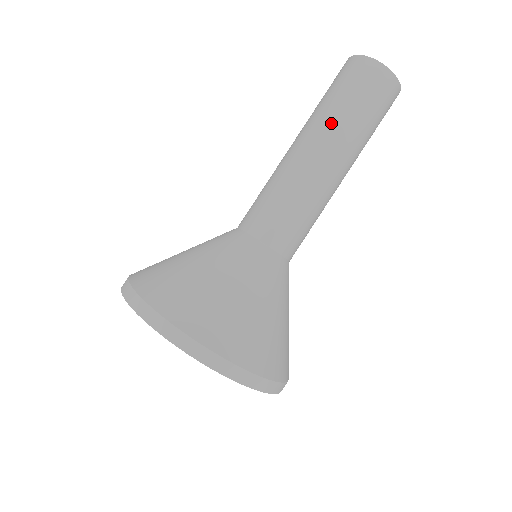
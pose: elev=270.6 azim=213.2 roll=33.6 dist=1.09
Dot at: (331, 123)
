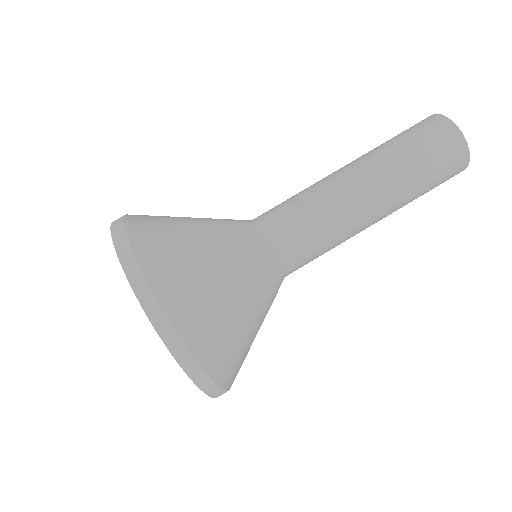
Dot at: (369, 152)
